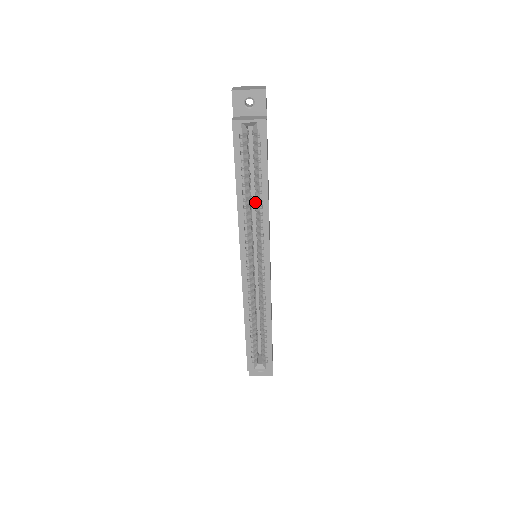
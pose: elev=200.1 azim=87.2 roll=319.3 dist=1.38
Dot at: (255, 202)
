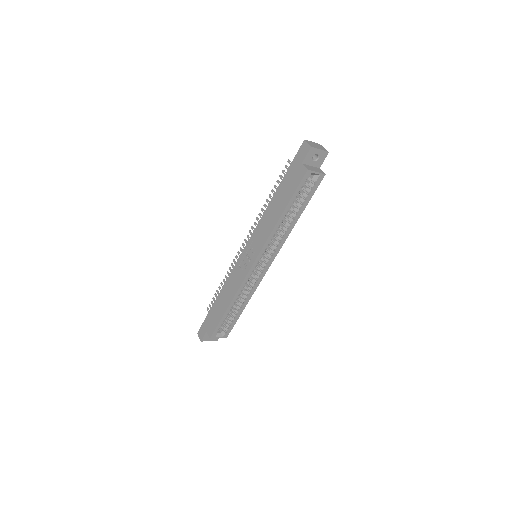
Dot at: occluded
